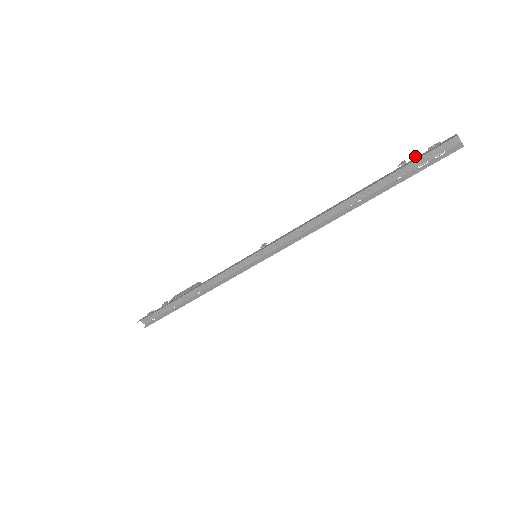
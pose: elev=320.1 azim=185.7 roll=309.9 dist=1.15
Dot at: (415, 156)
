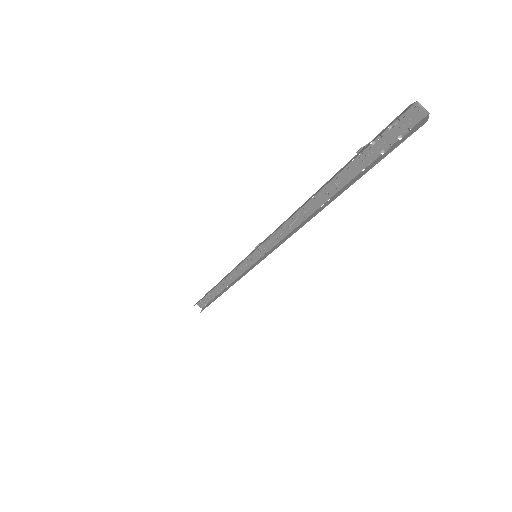
Dot at: occluded
